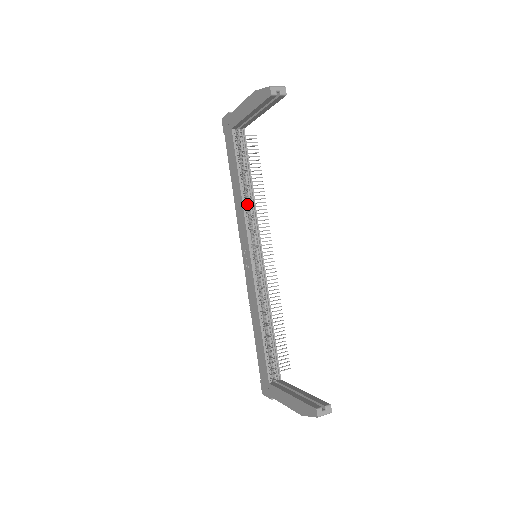
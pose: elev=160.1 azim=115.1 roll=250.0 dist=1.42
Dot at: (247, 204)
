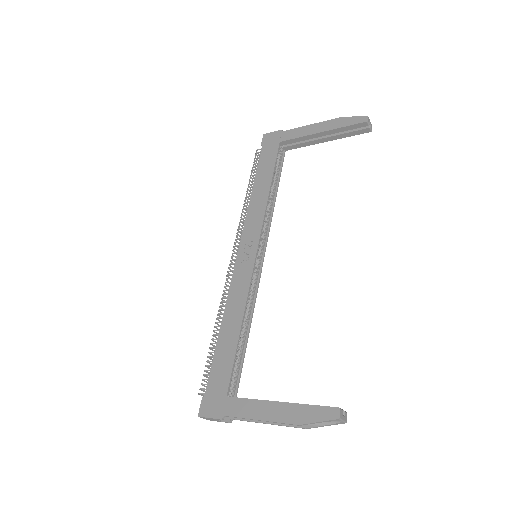
Dot at: occluded
